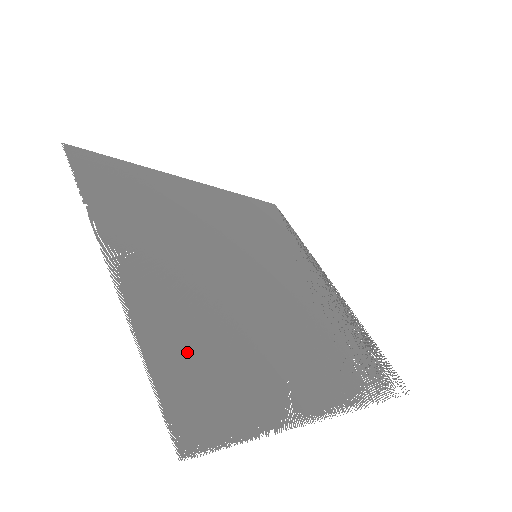
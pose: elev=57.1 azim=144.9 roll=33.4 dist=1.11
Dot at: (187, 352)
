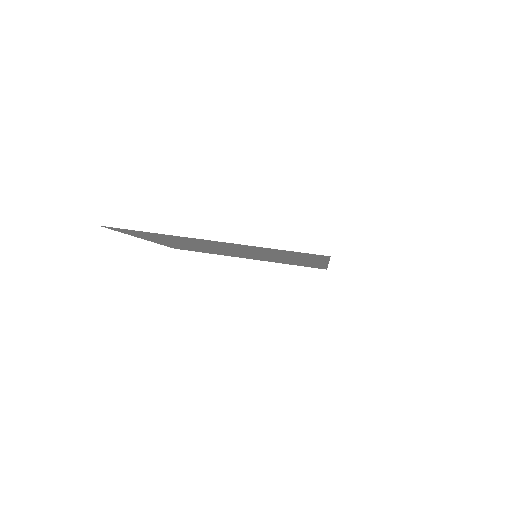
Dot at: (146, 236)
